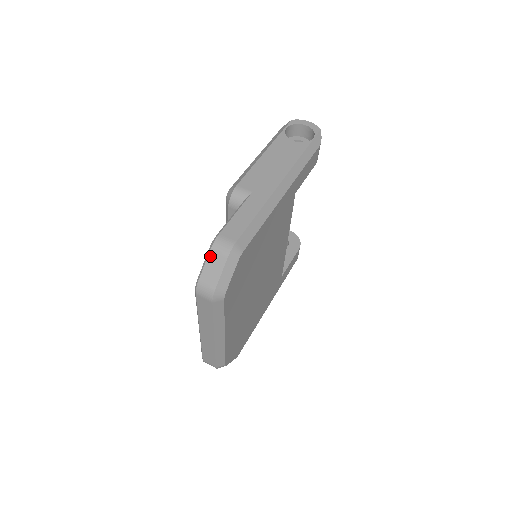
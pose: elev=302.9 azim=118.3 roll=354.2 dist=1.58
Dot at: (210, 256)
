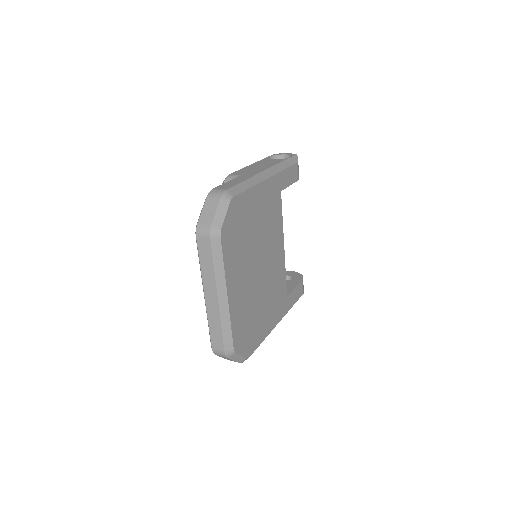
Dot at: (206, 202)
